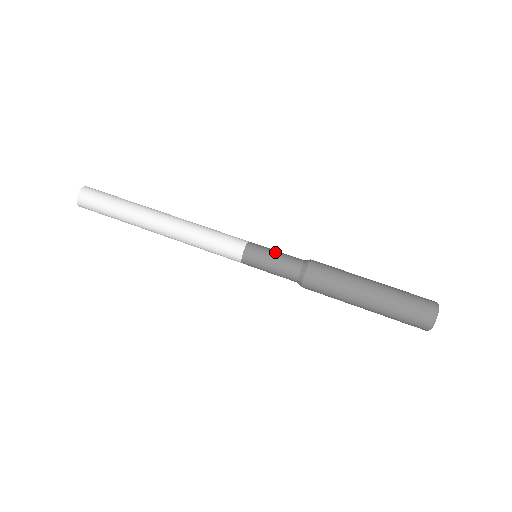
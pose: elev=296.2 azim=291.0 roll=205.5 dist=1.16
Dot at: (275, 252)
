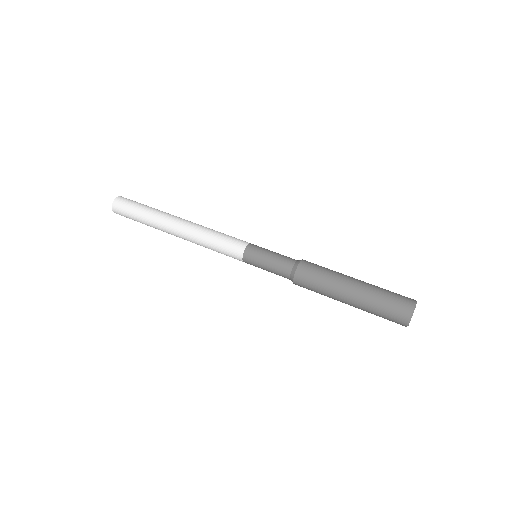
Dot at: occluded
